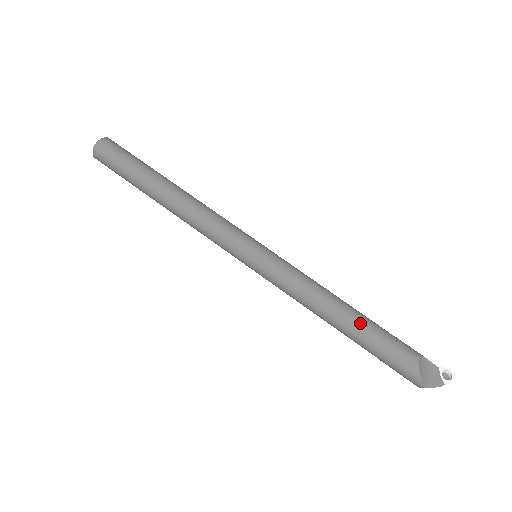
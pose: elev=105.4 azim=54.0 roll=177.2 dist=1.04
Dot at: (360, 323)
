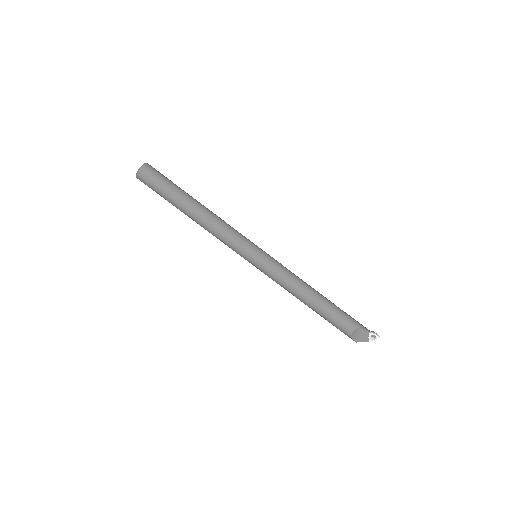
Dot at: (318, 309)
